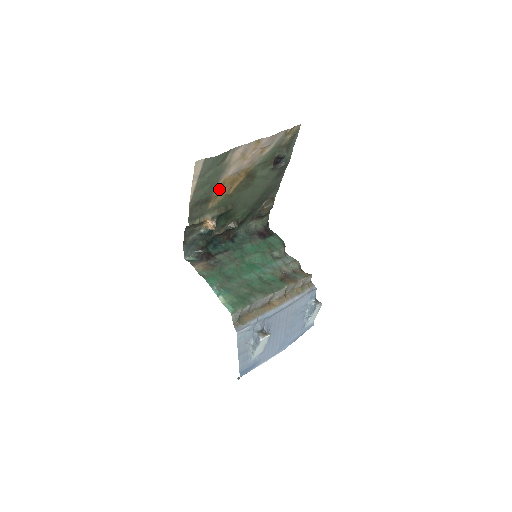
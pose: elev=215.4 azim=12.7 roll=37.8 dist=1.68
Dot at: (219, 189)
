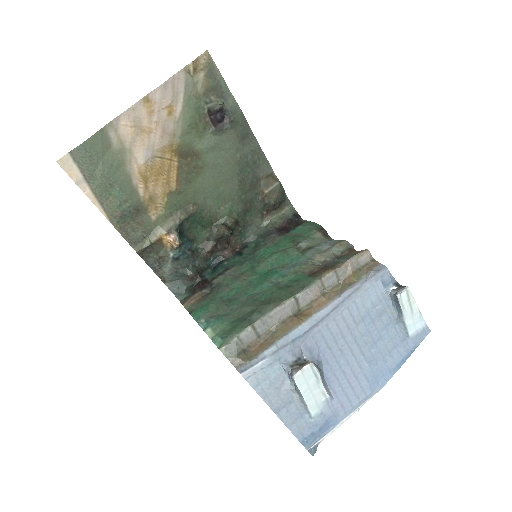
Dot at: (146, 188)
